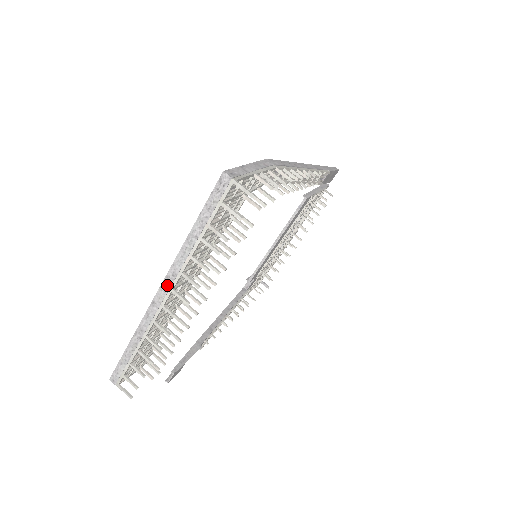
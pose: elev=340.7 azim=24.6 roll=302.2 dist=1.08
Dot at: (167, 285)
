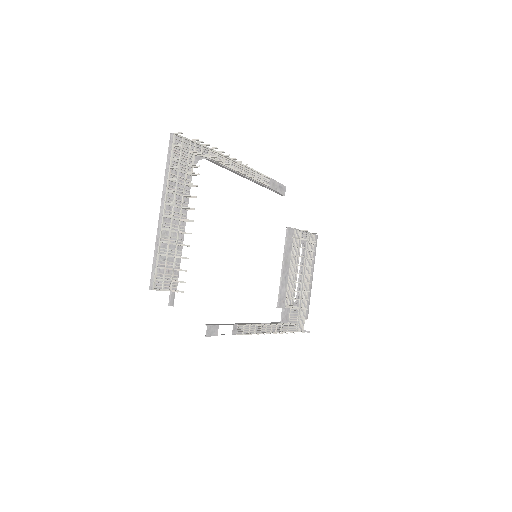
Dot at: (163, 202)
